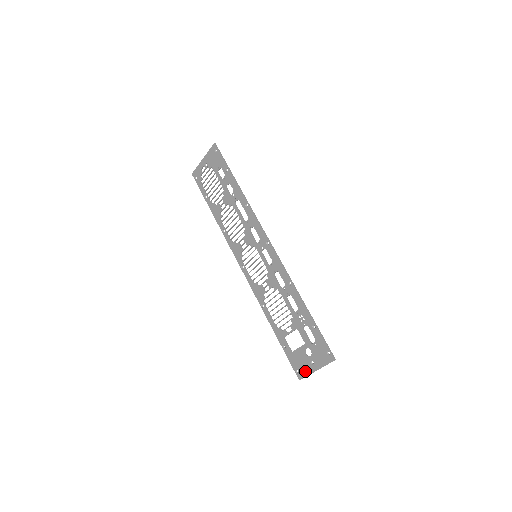
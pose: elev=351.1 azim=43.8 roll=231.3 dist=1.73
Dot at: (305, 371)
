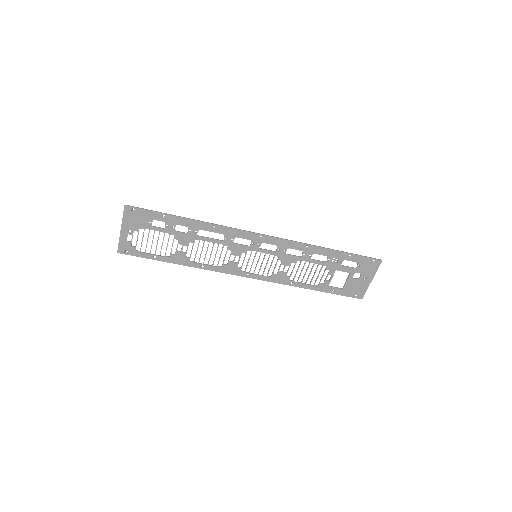
Dot at: (363, 289)
